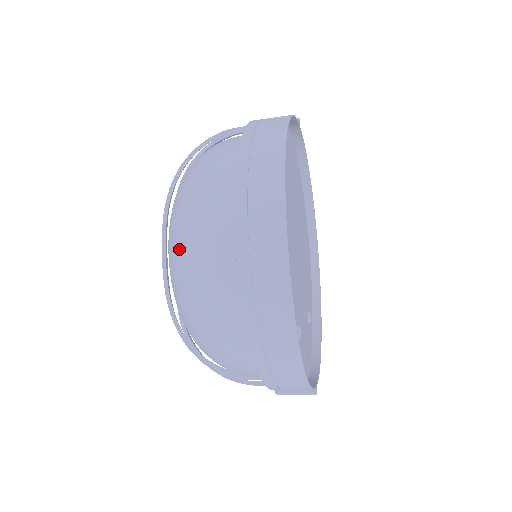
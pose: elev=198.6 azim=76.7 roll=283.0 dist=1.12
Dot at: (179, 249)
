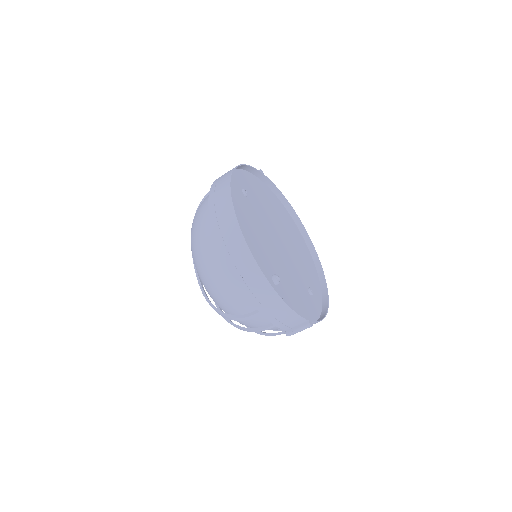
Dot at: (193, 249)
